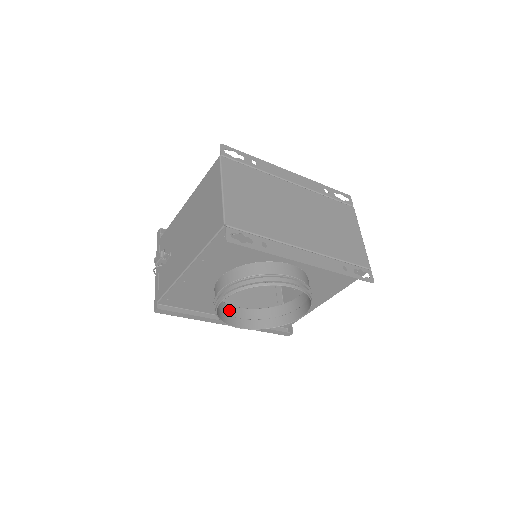
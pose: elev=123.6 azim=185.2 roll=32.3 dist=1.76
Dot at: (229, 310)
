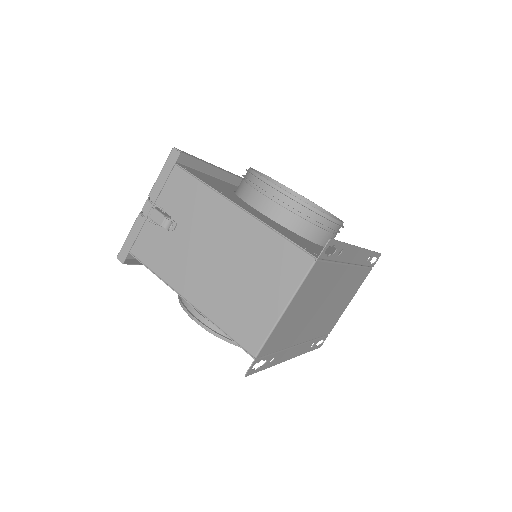
Dot at: occluded
